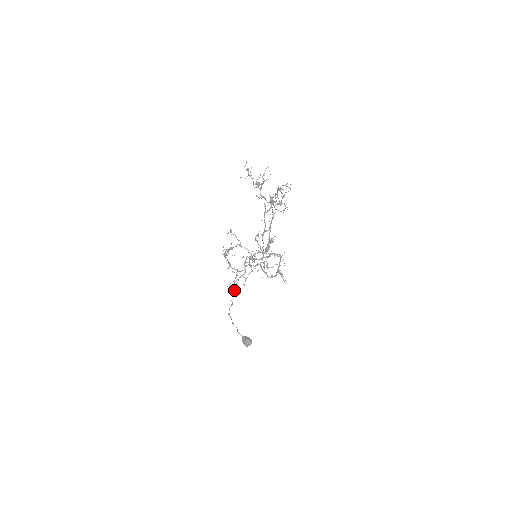
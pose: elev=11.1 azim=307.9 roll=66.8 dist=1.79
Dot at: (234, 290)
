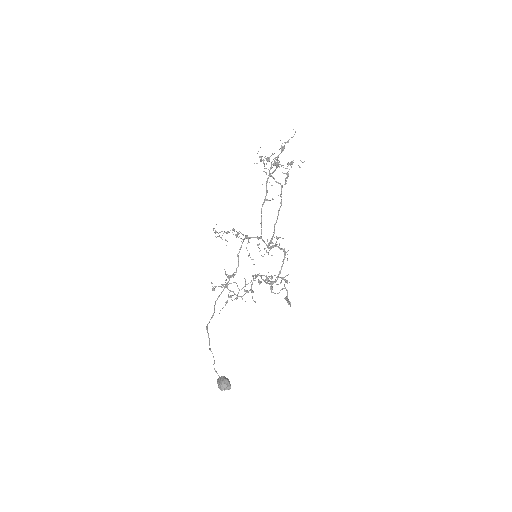
Dot at: (220, 294)
